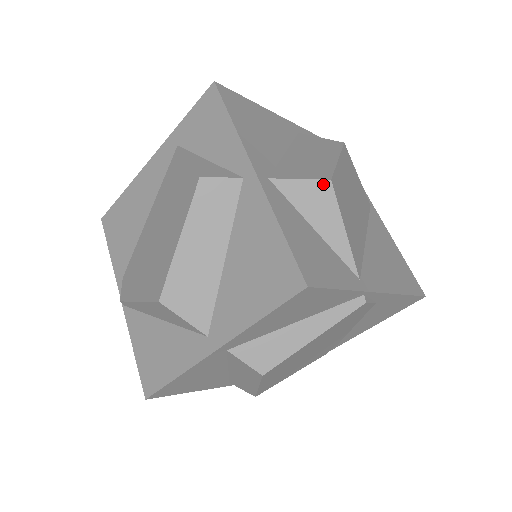
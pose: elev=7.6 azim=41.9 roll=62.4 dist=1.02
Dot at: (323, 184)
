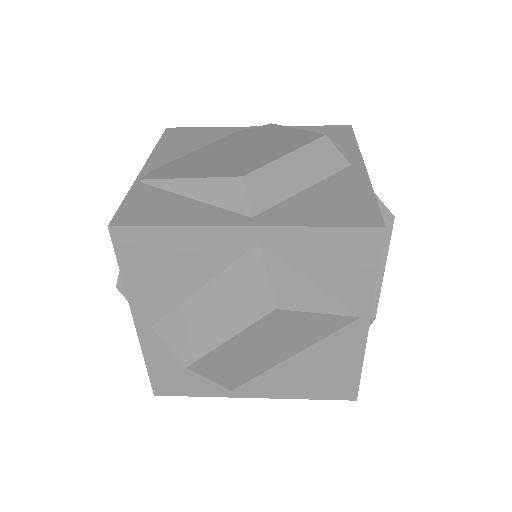
Dot at: (183, 363)
